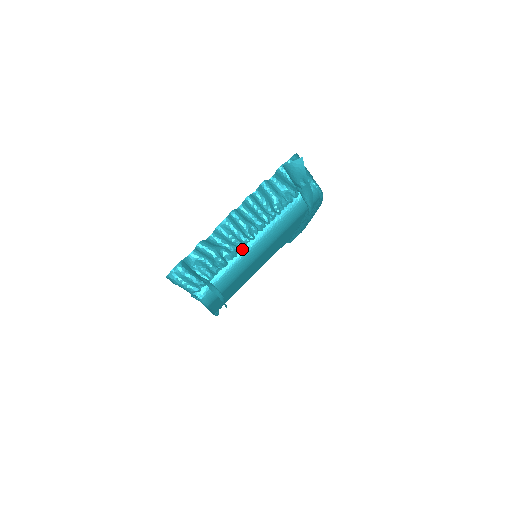
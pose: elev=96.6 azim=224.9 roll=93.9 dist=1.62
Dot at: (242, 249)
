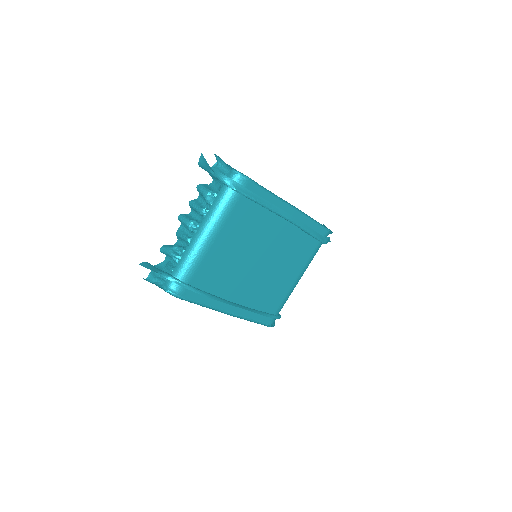
Dot at: (189, 242)
